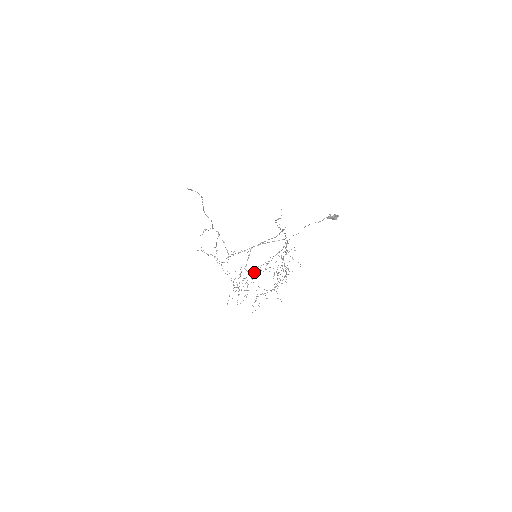
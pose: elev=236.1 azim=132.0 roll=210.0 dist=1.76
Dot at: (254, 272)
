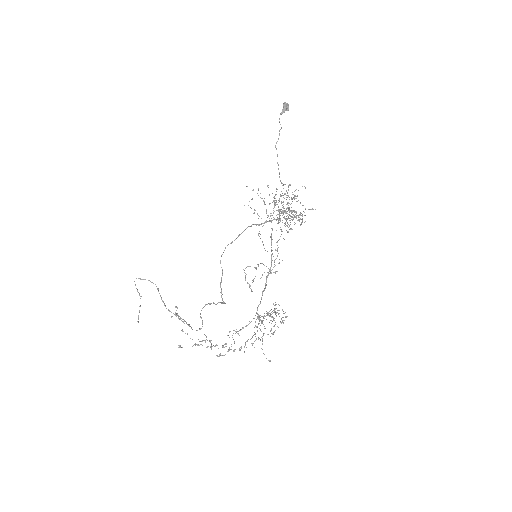
Dot at: occluded
